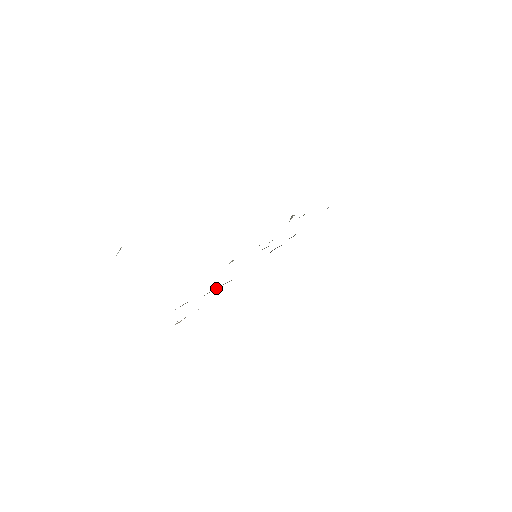
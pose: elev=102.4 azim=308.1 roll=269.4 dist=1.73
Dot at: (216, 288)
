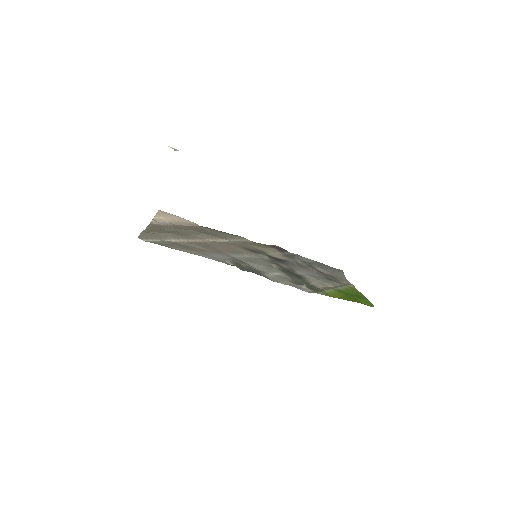
Dot at: (206, 239)
